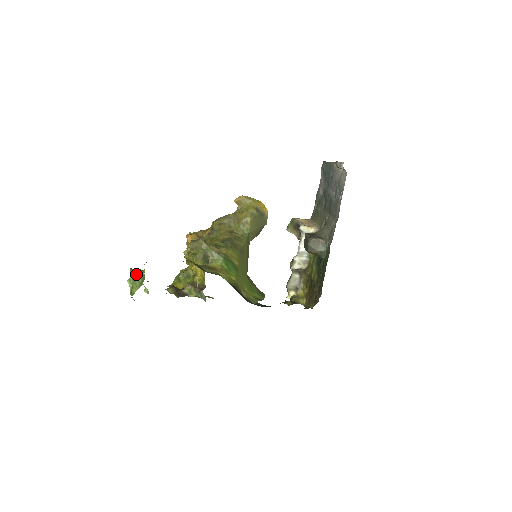
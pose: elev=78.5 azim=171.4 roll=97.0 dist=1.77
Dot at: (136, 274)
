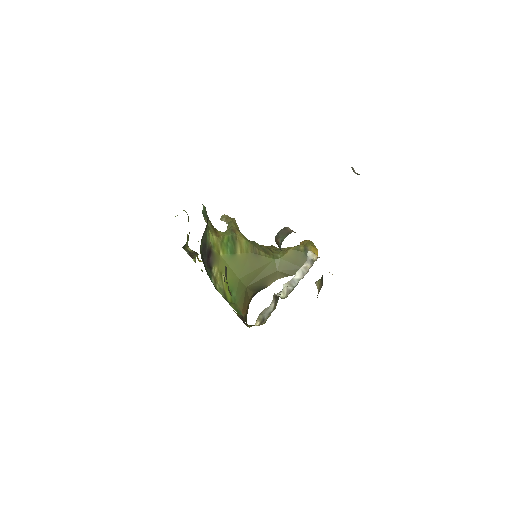
Dot at: occluded
